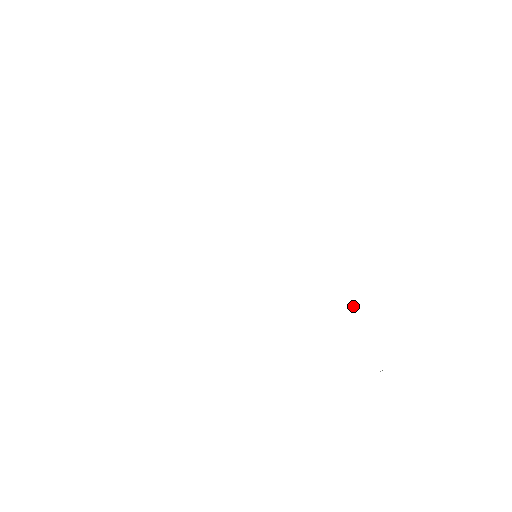
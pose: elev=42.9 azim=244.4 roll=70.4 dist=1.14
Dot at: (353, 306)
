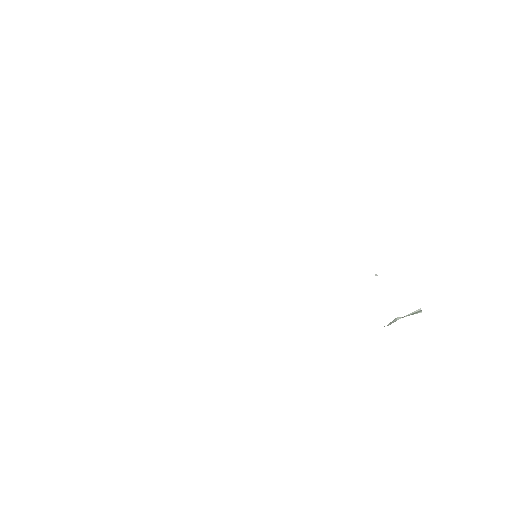
Dot at: (376, 275)
